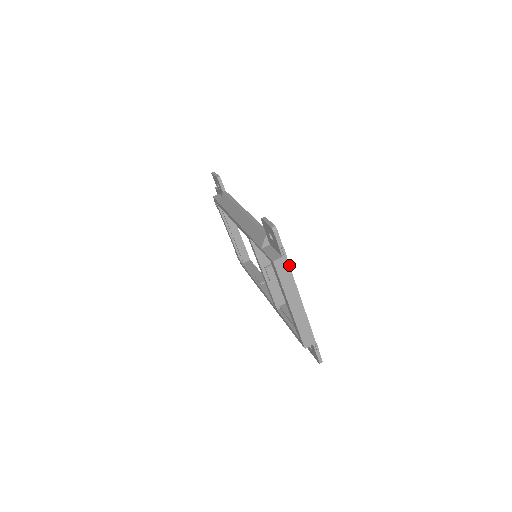
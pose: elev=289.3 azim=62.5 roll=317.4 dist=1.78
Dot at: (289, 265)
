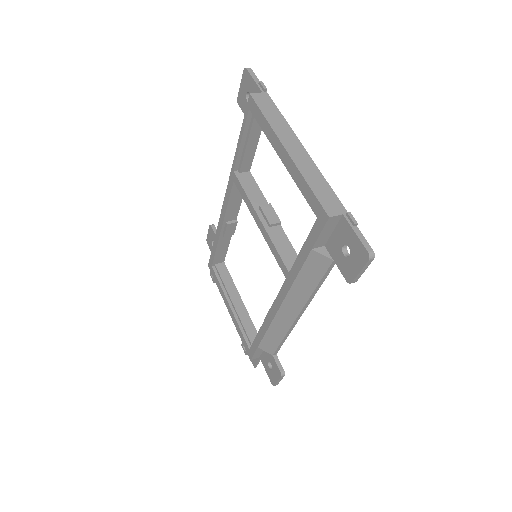
Dot at: (273, 103)
